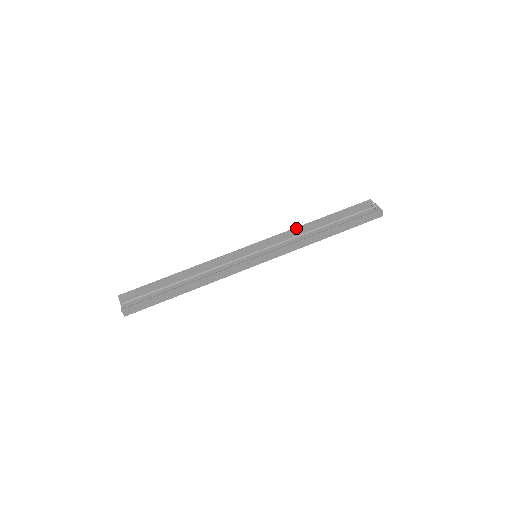
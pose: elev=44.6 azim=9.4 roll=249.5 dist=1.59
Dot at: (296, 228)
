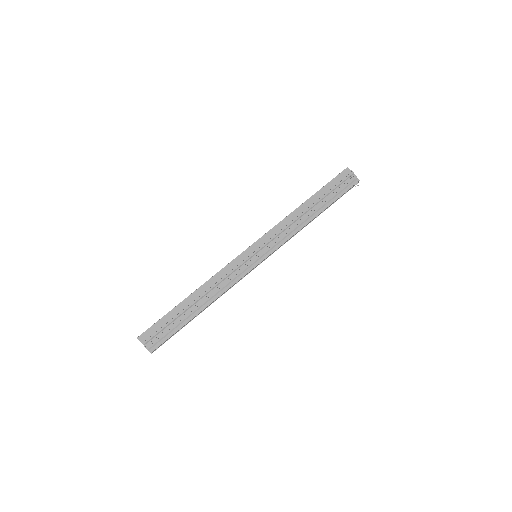
Dot at: (288, 217)
